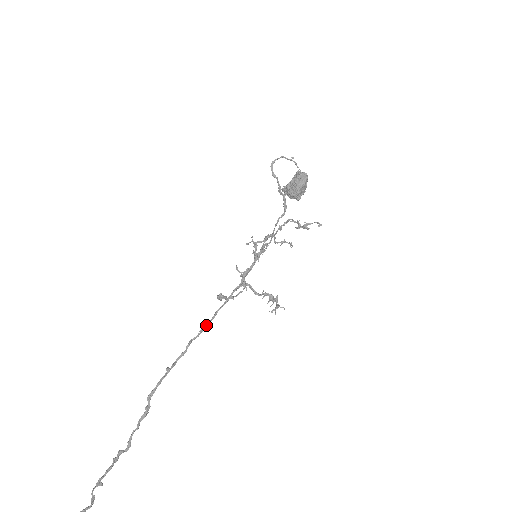
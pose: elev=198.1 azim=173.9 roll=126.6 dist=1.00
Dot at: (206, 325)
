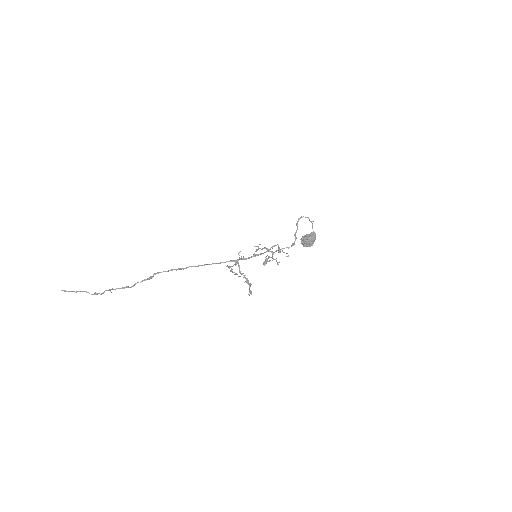
Dot at: (203, 265)
